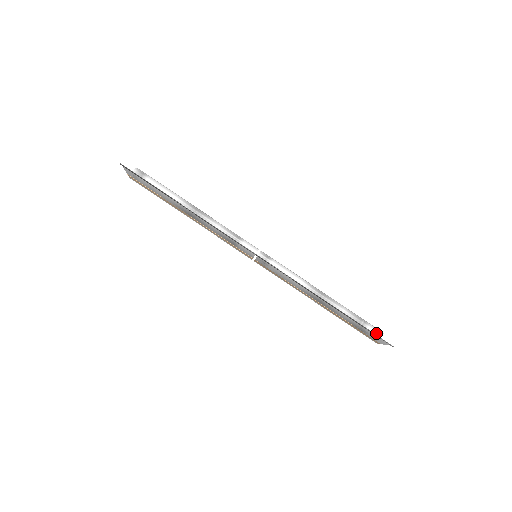
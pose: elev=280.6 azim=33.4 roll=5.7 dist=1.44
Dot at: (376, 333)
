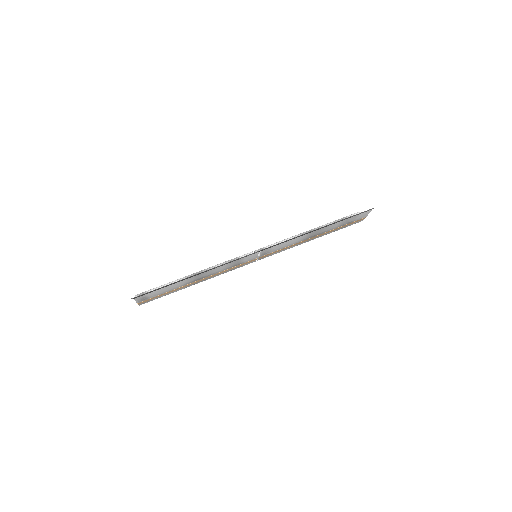
Dot at: occluded
